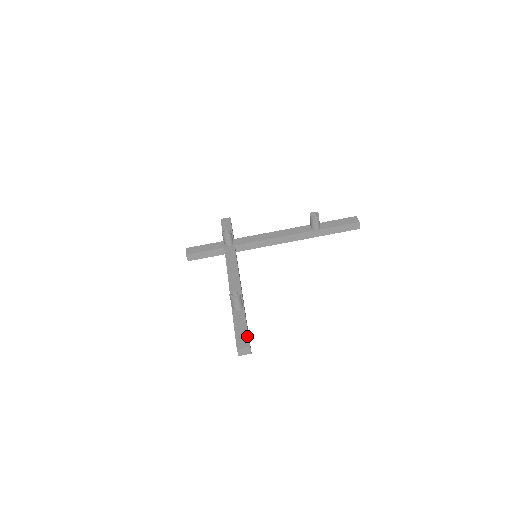
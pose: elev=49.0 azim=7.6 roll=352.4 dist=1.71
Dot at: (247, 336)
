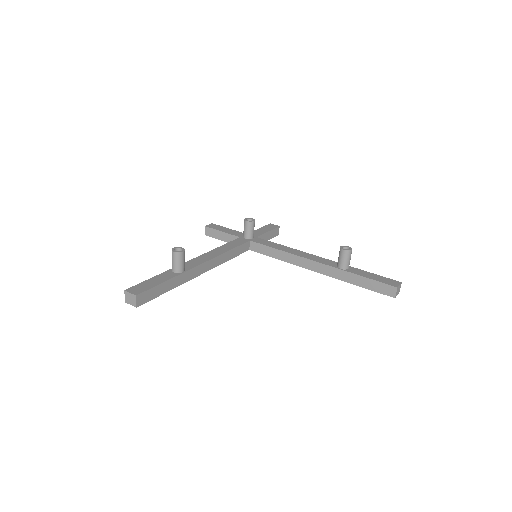
Dot at: (147, 288)
